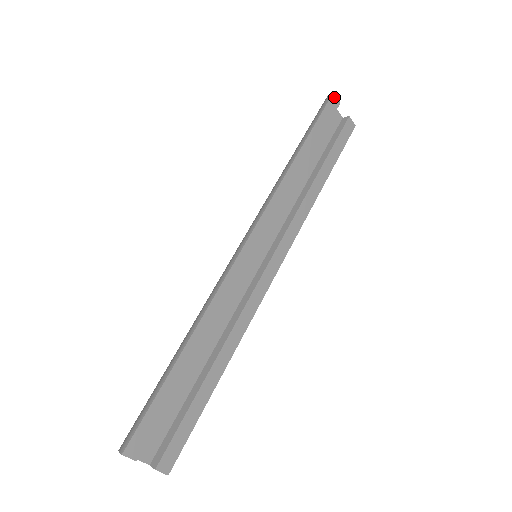
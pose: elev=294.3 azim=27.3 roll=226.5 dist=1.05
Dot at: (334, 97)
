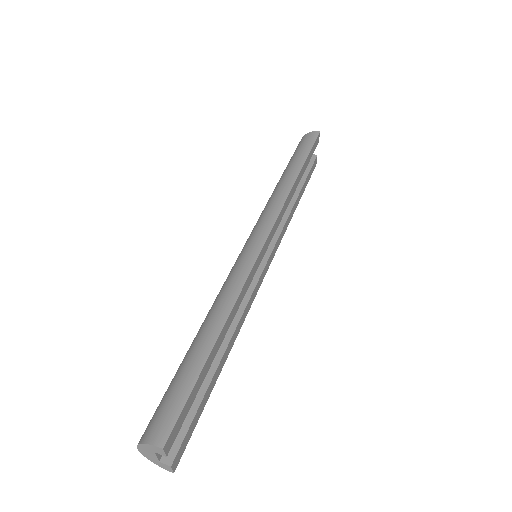
Dot at: (319, 135)
